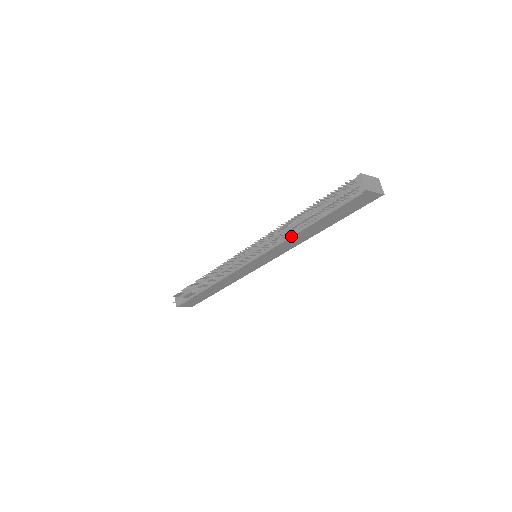
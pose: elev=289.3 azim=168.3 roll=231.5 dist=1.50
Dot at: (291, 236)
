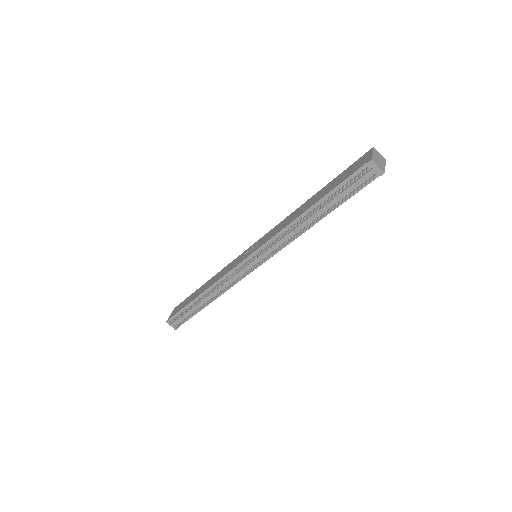
Dot at: occluded
